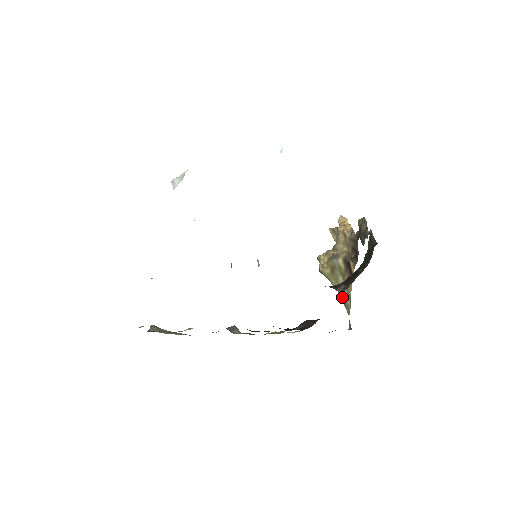
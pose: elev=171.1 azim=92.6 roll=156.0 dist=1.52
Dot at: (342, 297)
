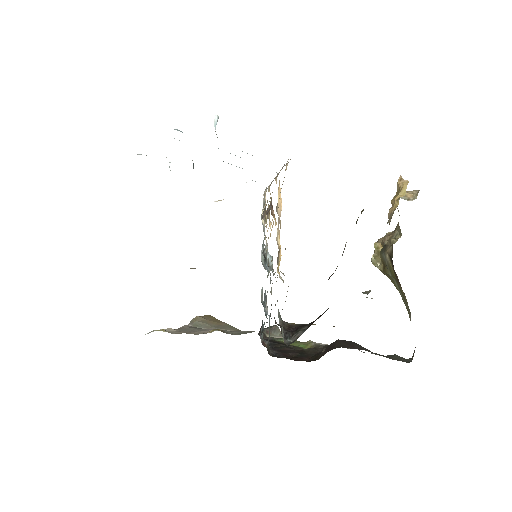
Dot at: (406, 307)
